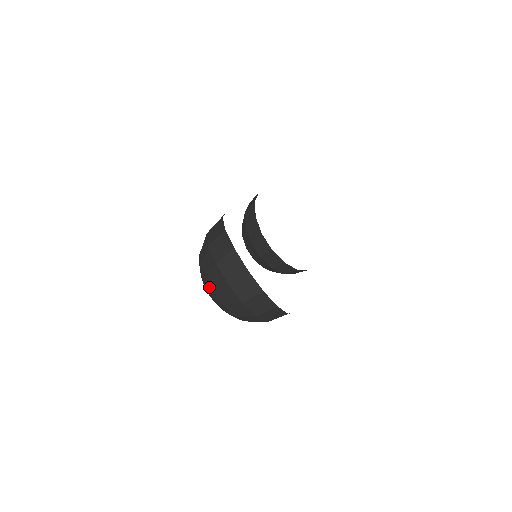
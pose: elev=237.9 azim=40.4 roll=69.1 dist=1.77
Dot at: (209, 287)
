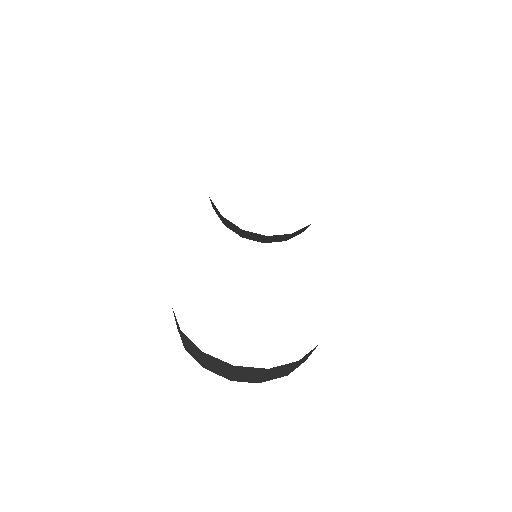
Dot at: occluded
